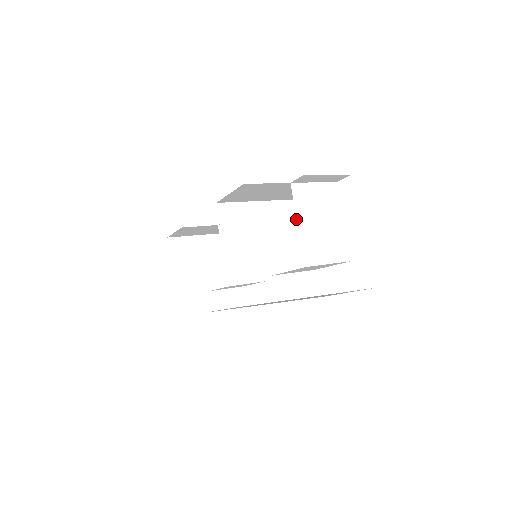
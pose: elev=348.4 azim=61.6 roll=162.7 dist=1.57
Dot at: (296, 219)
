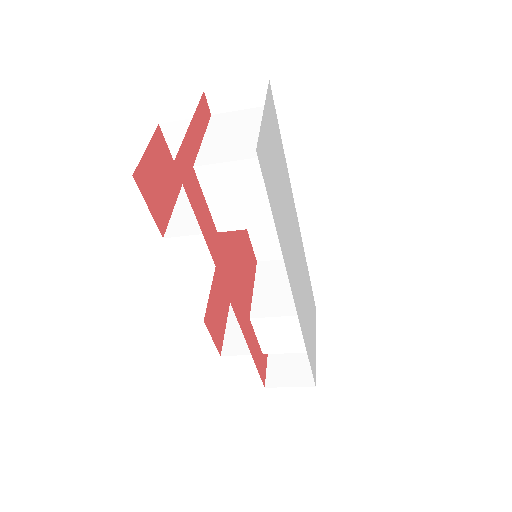
Dot at: occluded
